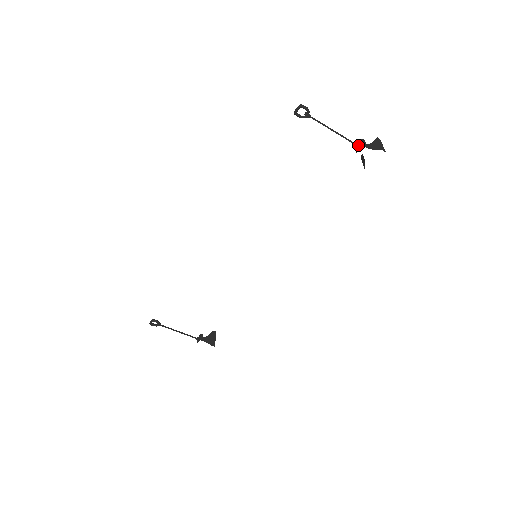
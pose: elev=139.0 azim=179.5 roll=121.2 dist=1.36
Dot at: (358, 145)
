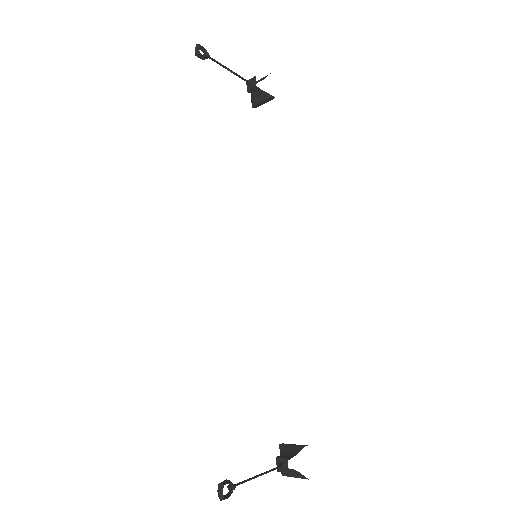
Dot at: (251, 81)
